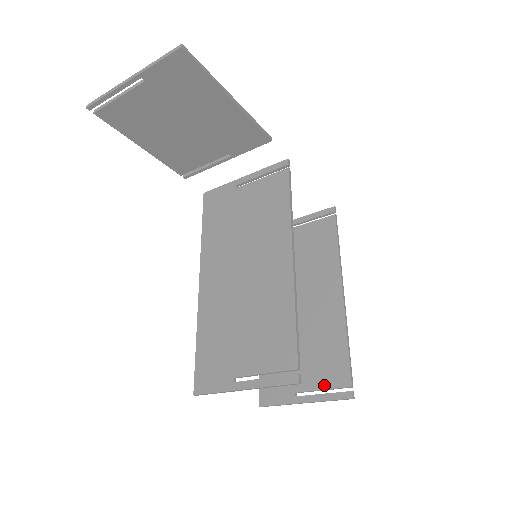
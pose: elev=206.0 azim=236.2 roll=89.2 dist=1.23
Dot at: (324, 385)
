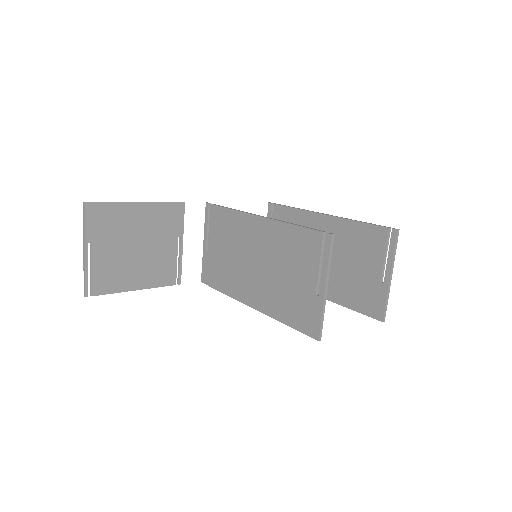
Dot at: (382, 253)
